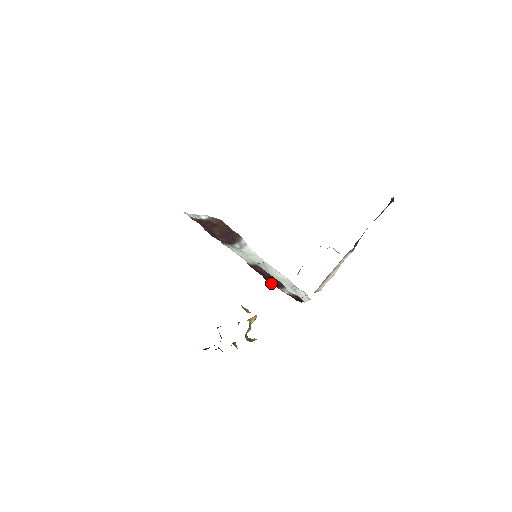
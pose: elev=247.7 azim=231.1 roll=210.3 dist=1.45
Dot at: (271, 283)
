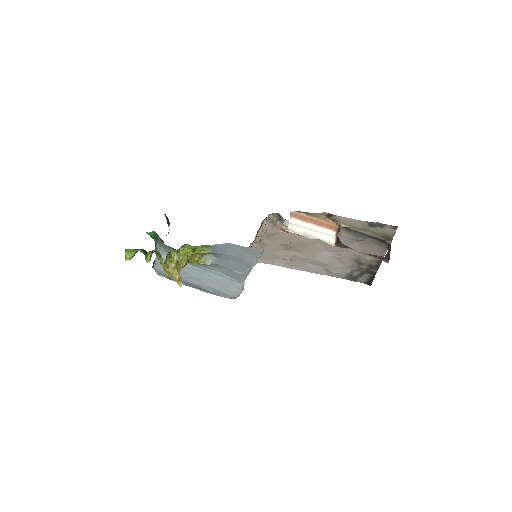
Dot at: occluded
